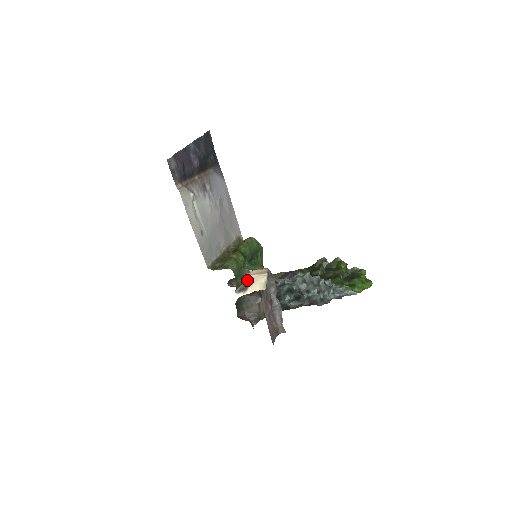
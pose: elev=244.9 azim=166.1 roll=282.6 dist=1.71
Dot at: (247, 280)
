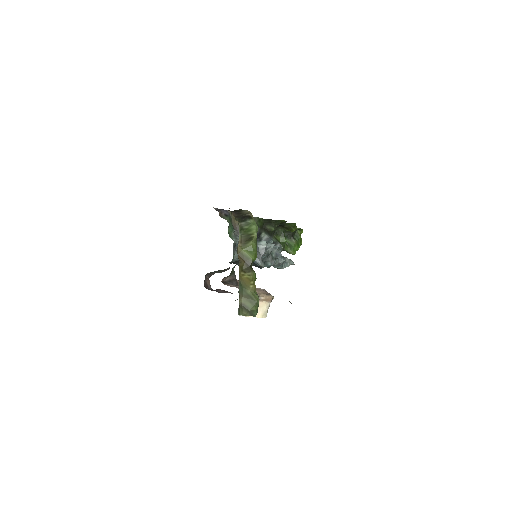
Dot at: occluded
